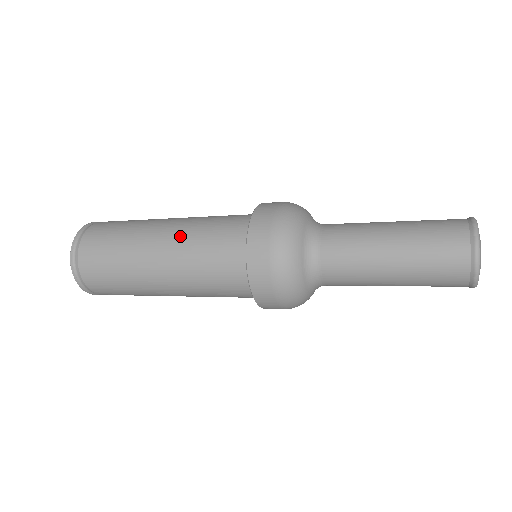
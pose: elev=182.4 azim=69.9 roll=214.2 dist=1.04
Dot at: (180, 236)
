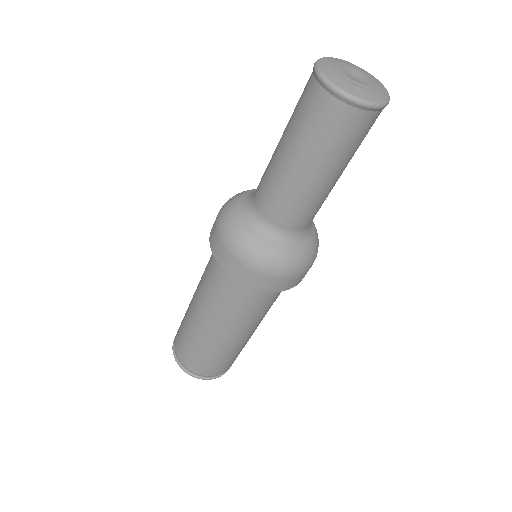
Dot at: occluded
